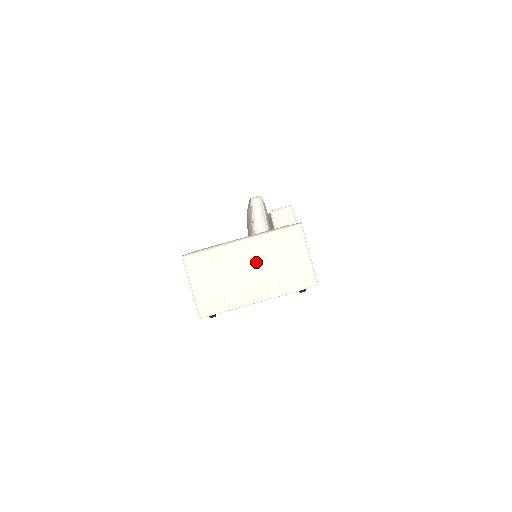
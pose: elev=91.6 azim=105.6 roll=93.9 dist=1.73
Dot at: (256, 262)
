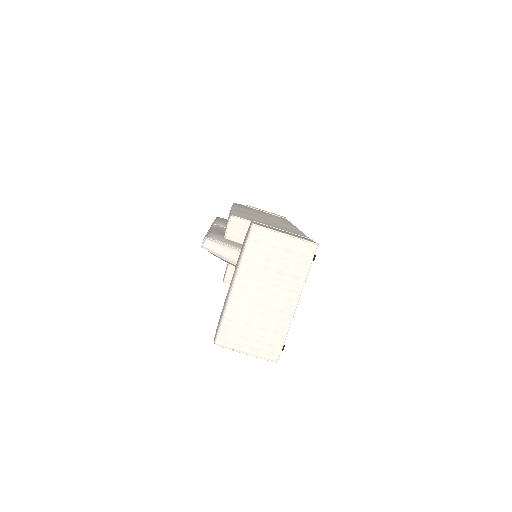
Dot at: (261, 286)
